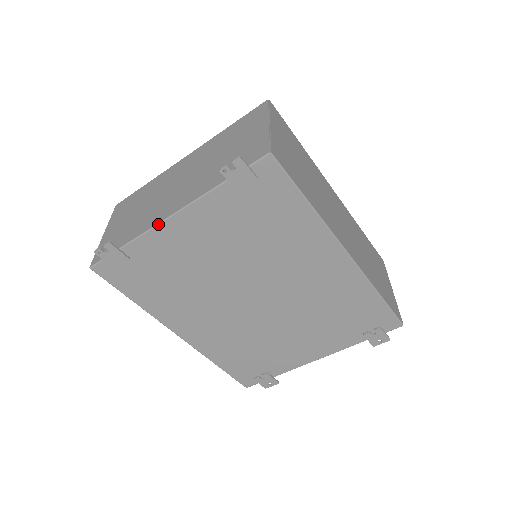
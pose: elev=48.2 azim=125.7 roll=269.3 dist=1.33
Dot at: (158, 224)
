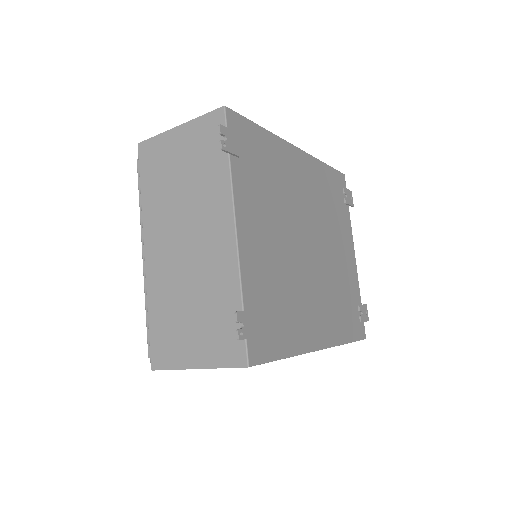
Dot at: (238, 248)
